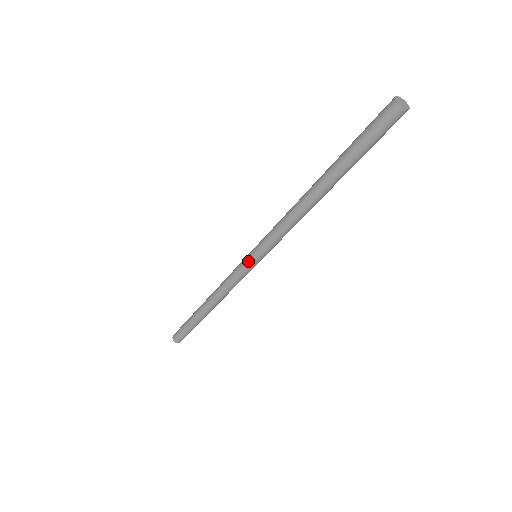
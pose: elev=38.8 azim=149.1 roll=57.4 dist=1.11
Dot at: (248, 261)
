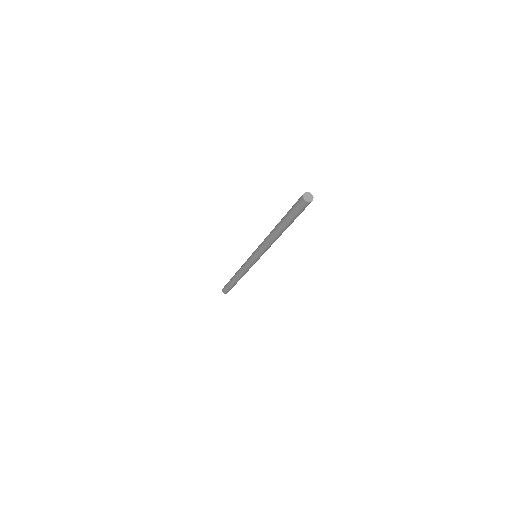
Dot at: (251, 256)
